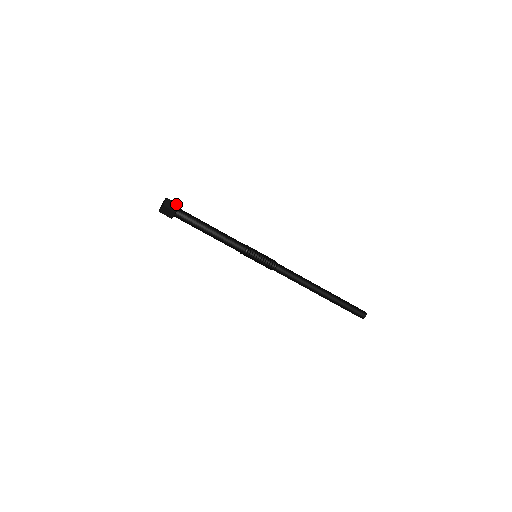
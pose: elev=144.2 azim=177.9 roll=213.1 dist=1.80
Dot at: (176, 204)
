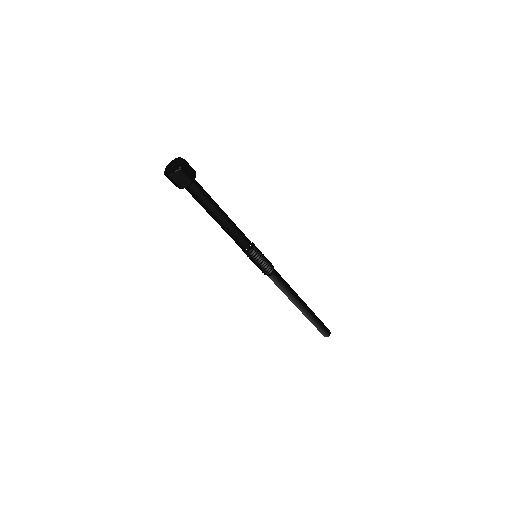
Dot at: occluded
